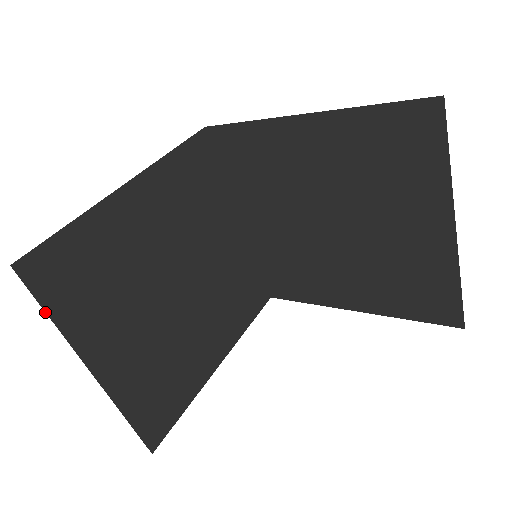
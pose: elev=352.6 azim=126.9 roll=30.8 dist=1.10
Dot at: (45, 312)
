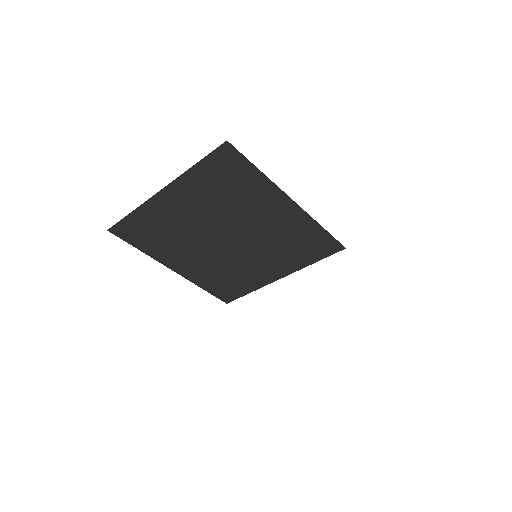
Dot at: occluded
